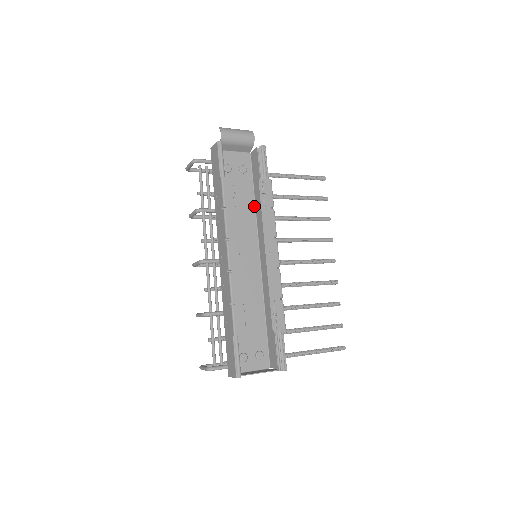
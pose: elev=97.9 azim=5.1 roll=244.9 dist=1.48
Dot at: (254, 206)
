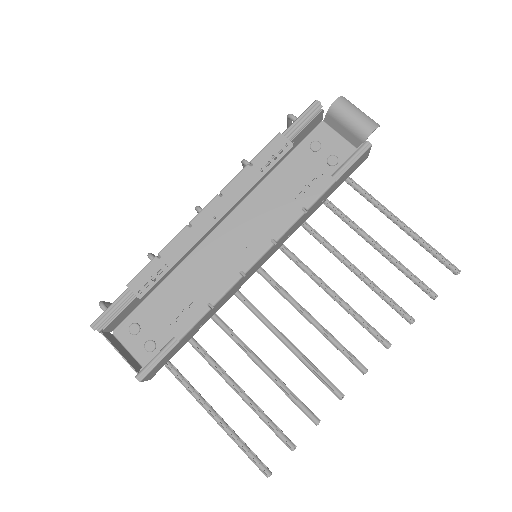
Dot at: occluded
